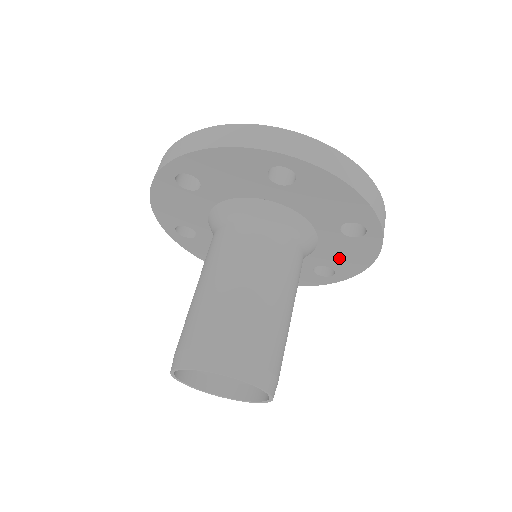
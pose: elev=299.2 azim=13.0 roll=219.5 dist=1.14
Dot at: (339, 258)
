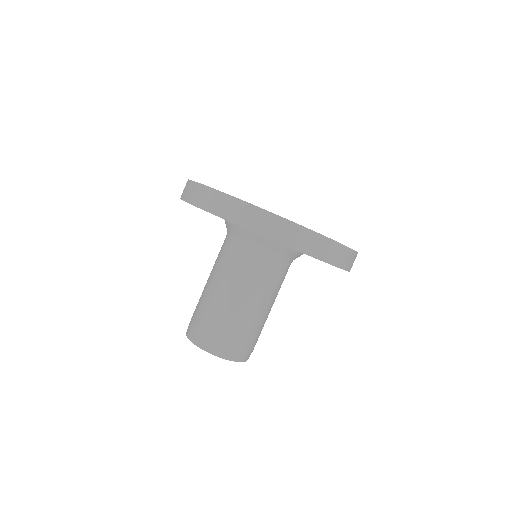
Dot at: occluded
